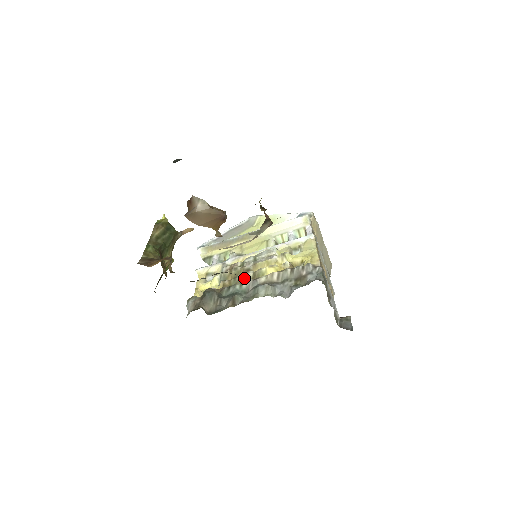
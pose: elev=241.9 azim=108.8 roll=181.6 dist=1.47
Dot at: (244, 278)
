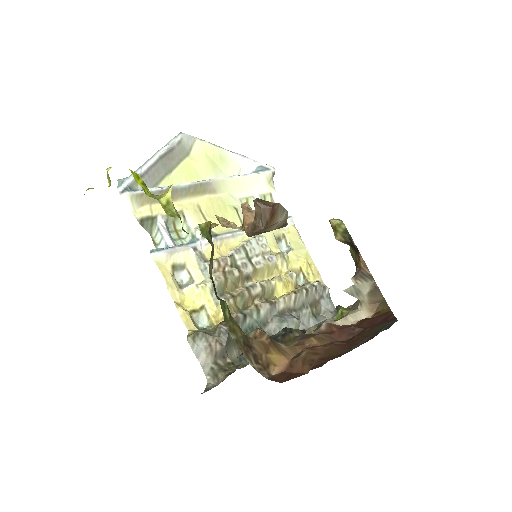
Dot at: (254, 297)
